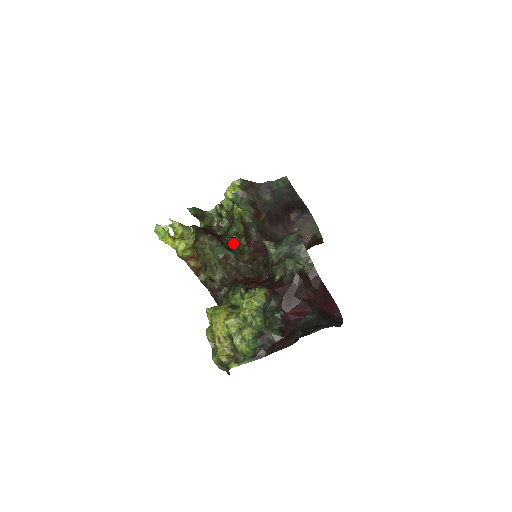
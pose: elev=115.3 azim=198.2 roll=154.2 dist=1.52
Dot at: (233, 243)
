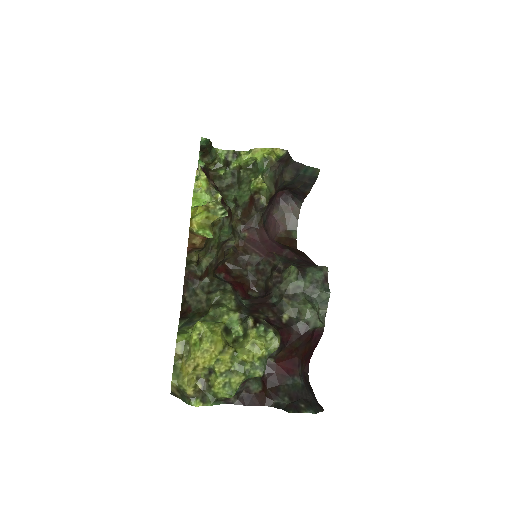
Dot at: occluded
